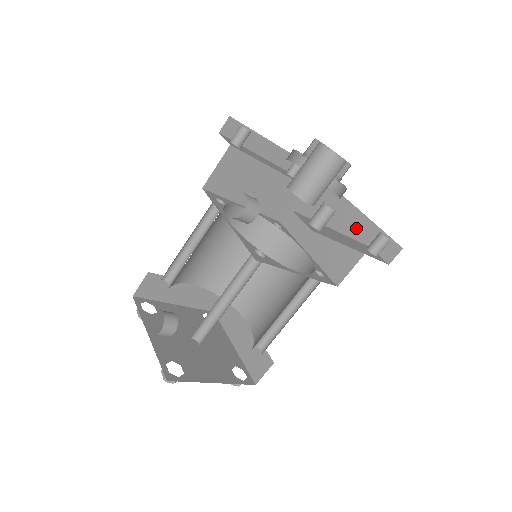
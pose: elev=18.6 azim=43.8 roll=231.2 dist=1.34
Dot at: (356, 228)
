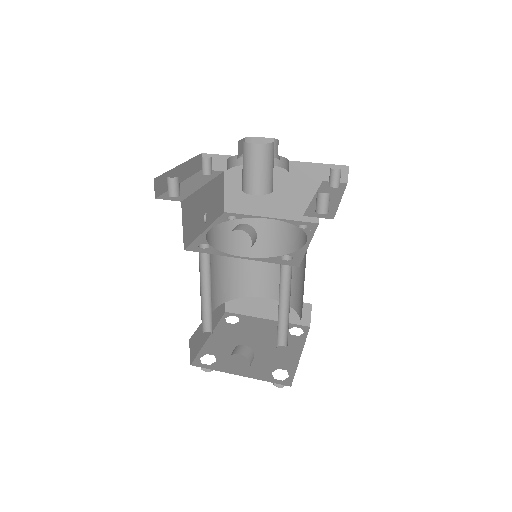
Dot at: (299, 175)
